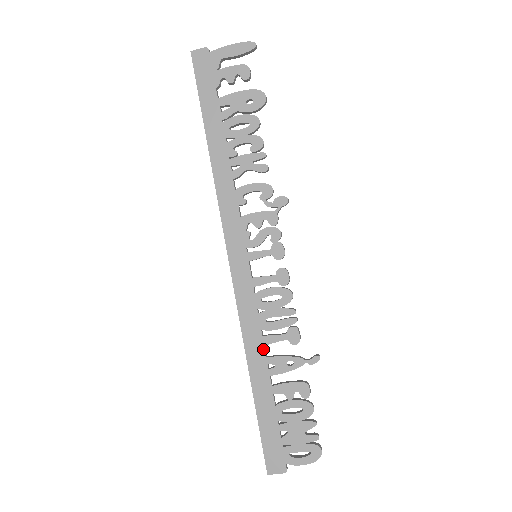
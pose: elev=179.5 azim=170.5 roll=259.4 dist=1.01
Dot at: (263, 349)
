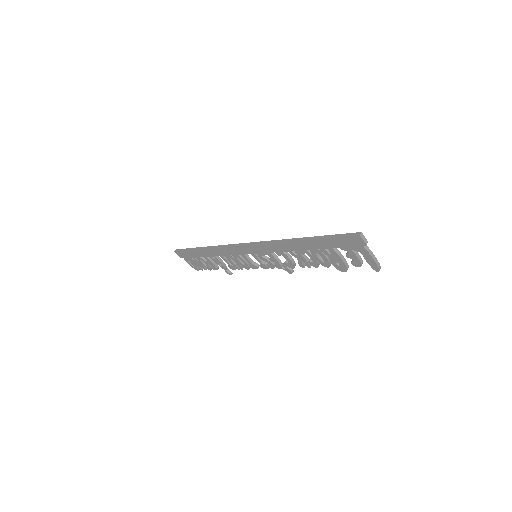
Dot at: (218, 255)
